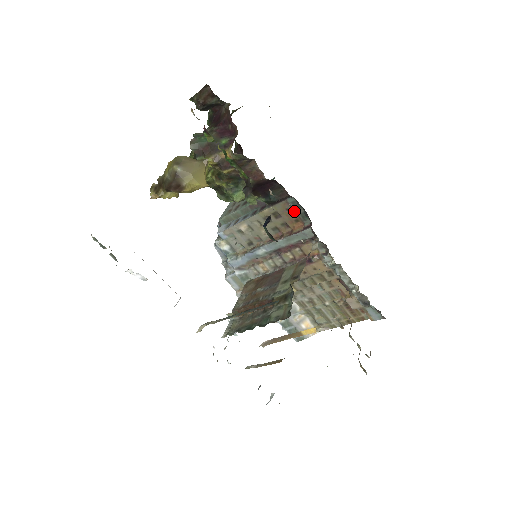
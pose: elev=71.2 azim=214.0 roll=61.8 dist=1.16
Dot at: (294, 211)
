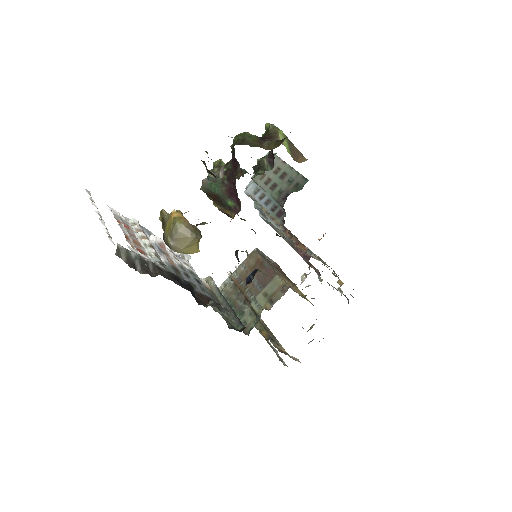
Dot at: occluded
